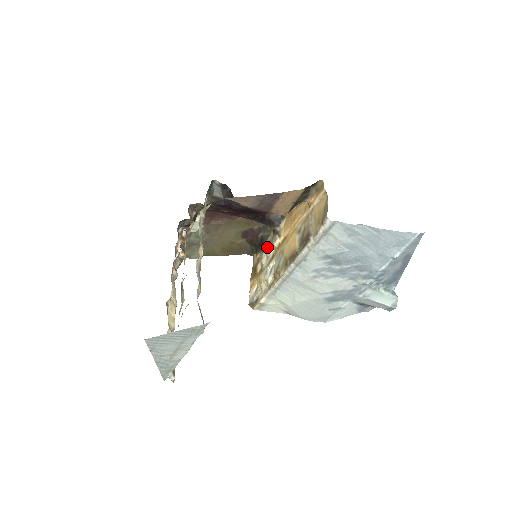
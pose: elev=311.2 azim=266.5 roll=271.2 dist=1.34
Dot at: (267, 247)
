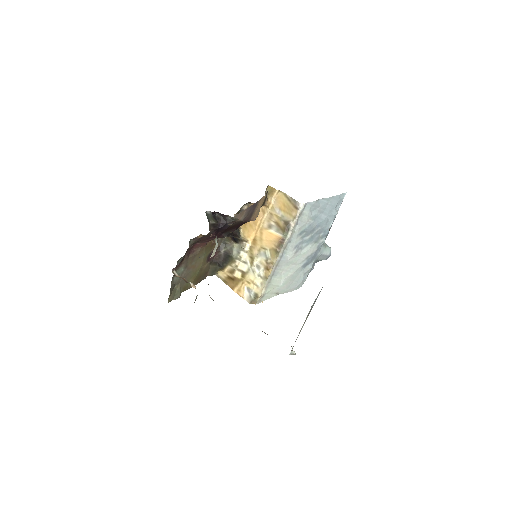
Dot at: (238, 255)
